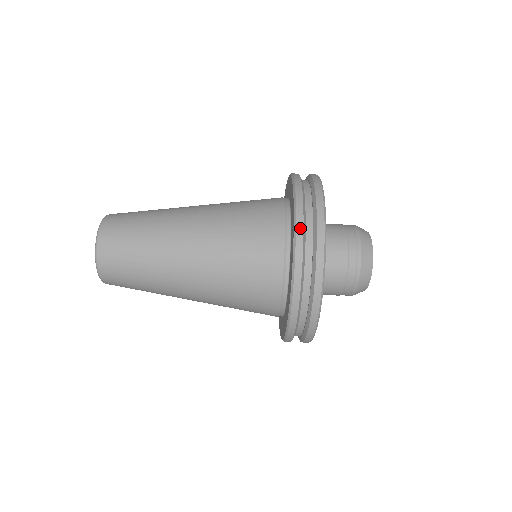
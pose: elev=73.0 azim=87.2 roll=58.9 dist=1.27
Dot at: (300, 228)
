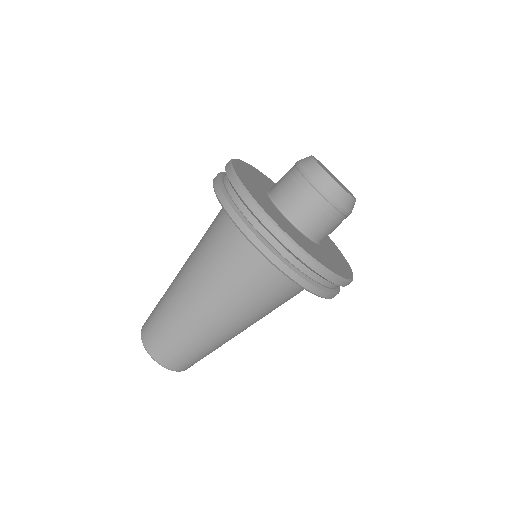
Dot at: (285, 268)
